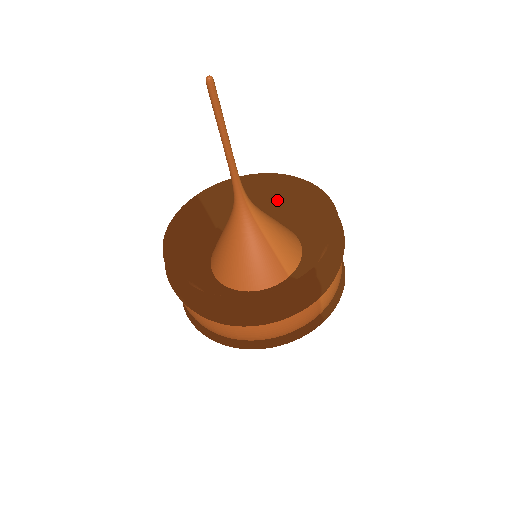
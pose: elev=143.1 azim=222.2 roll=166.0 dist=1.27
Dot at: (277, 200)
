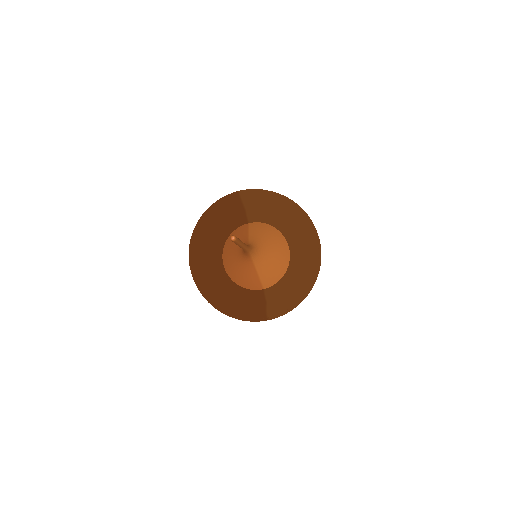
Dot at: (295, 222)
